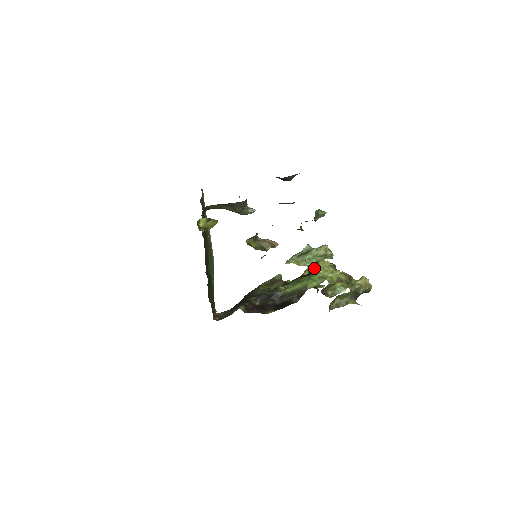
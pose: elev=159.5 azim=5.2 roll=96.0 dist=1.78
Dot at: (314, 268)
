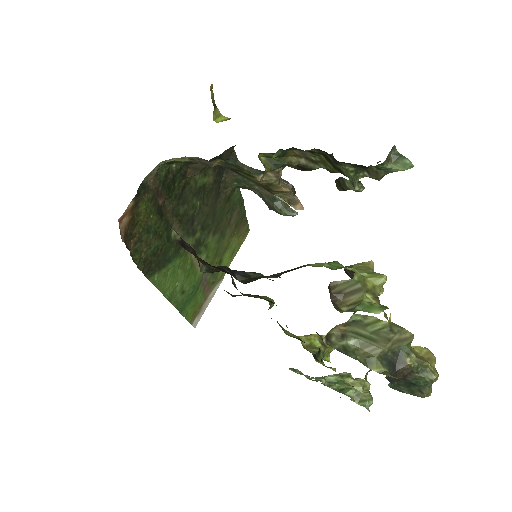
Dot at: occluded
